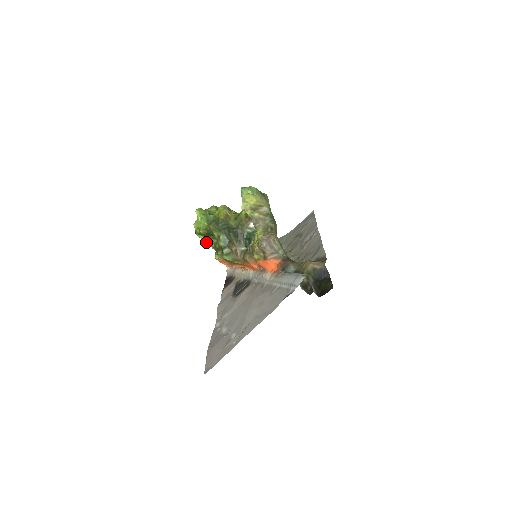
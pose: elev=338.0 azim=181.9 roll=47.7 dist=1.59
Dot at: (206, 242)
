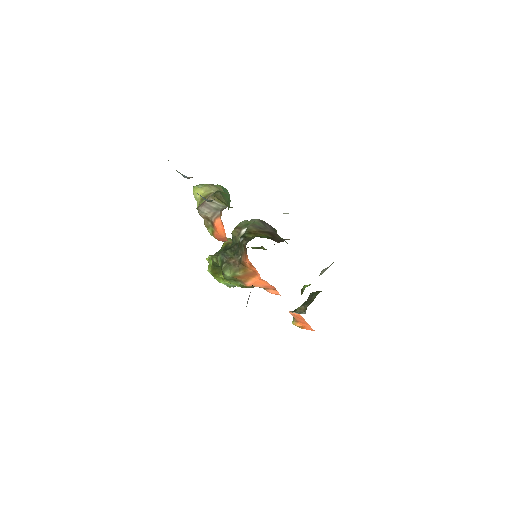
Dot at: (223, 280)
